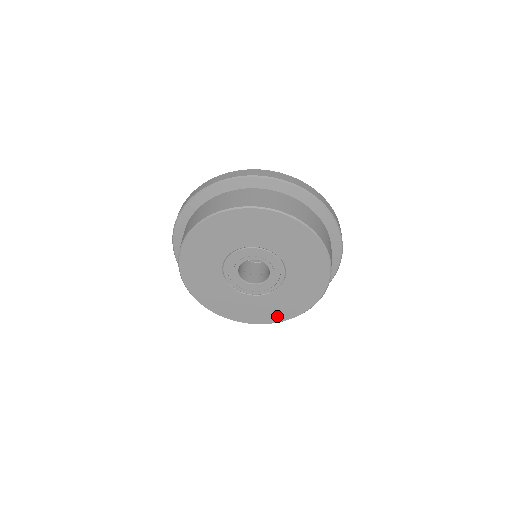
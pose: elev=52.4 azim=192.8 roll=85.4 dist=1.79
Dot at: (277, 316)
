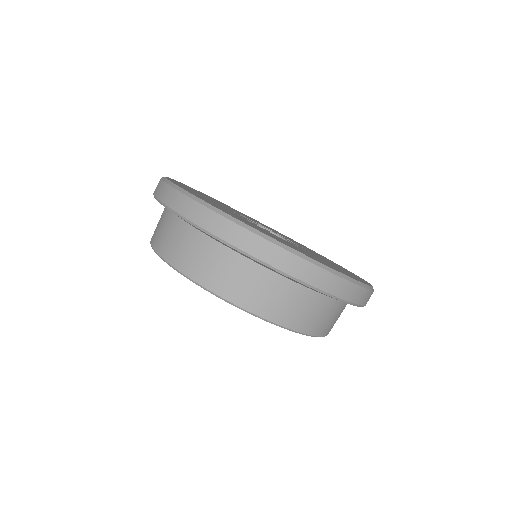
Dot at: occluded
